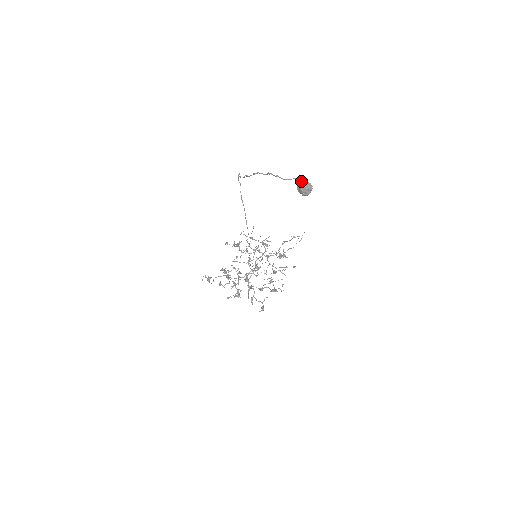
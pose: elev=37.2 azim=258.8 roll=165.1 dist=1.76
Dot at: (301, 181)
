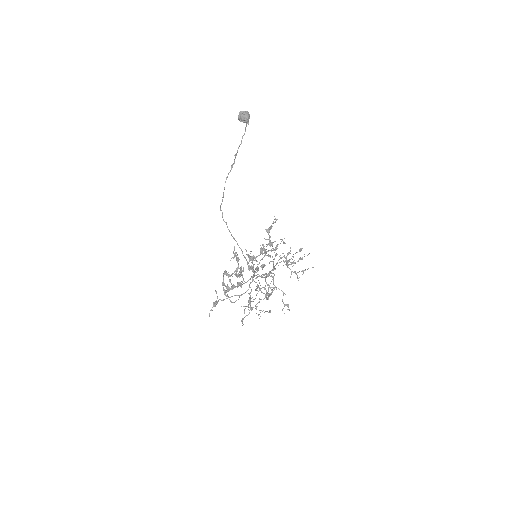
Dot at: occluded
